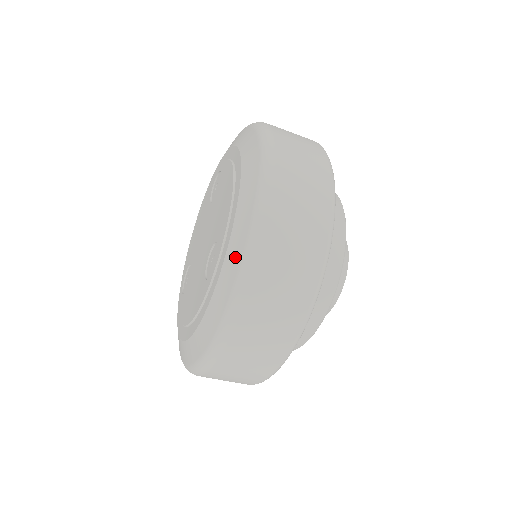
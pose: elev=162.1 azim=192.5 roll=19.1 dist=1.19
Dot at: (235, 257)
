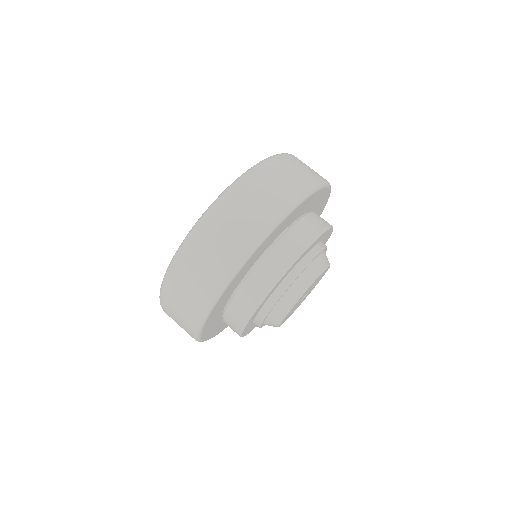
Dot at: occluded
